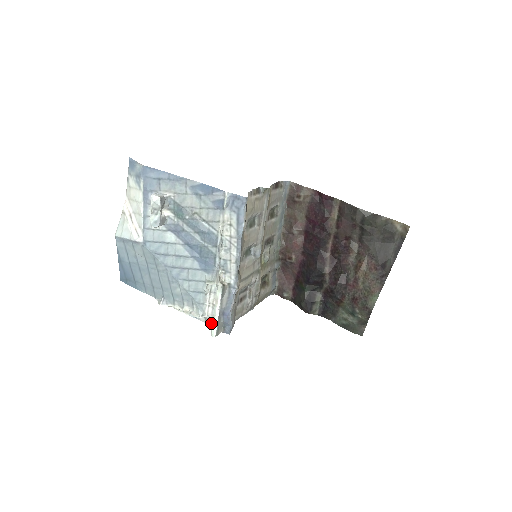
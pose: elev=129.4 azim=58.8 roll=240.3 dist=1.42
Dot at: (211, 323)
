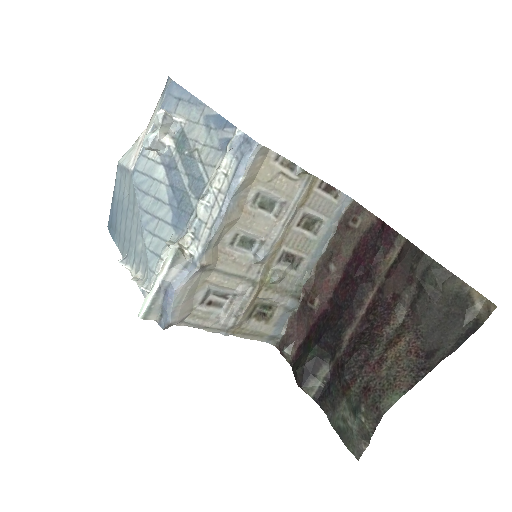
Dot at: occluded
